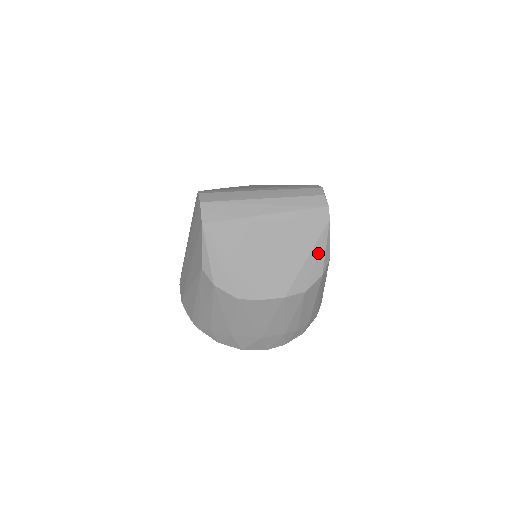
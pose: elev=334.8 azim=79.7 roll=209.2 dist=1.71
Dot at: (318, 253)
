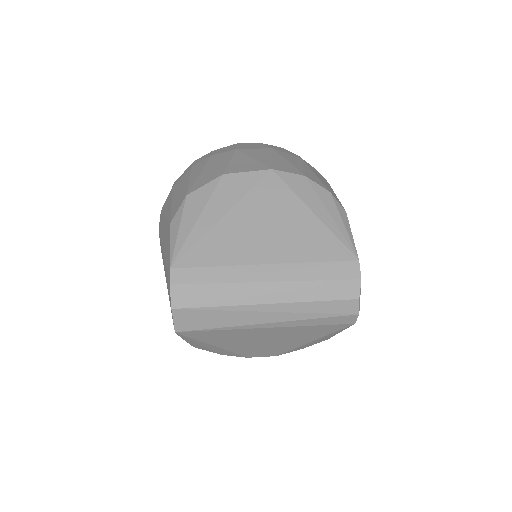
Dot at: (328, 336)
